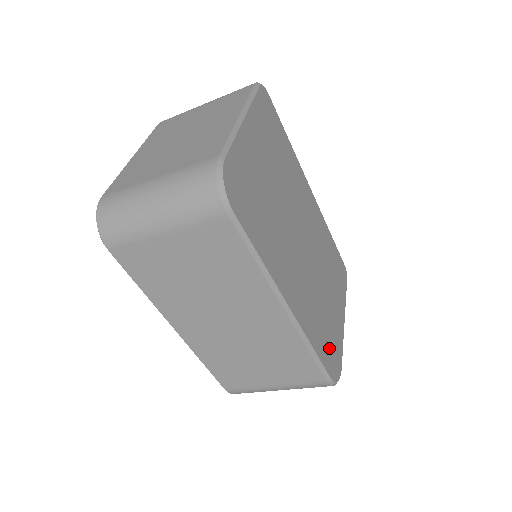
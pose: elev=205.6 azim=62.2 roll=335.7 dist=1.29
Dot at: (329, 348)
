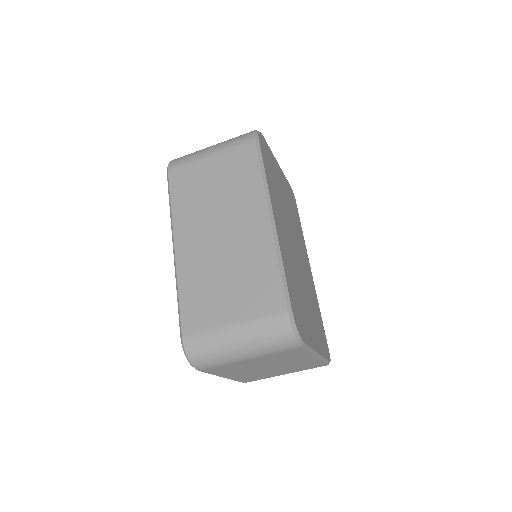
Dot at: (297, 307)
